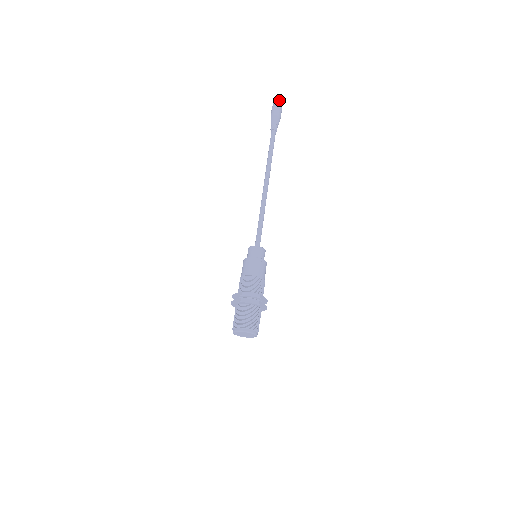
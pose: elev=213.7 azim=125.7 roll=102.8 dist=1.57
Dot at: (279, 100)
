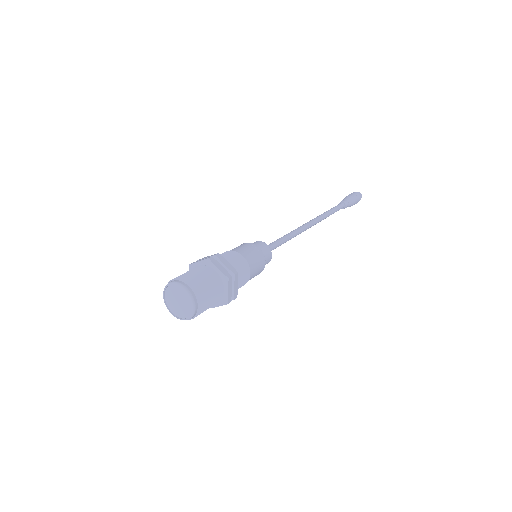
Dot at: (361, 194)
